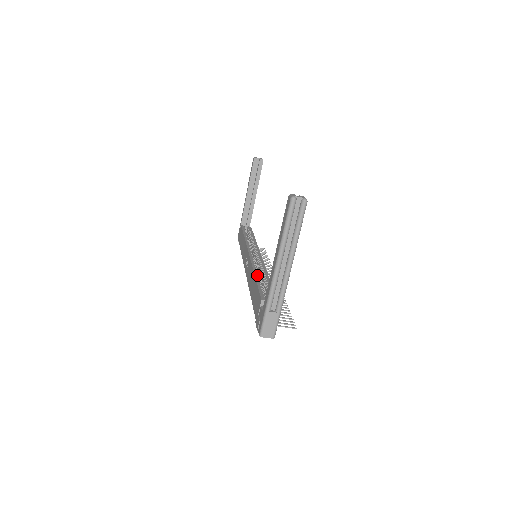
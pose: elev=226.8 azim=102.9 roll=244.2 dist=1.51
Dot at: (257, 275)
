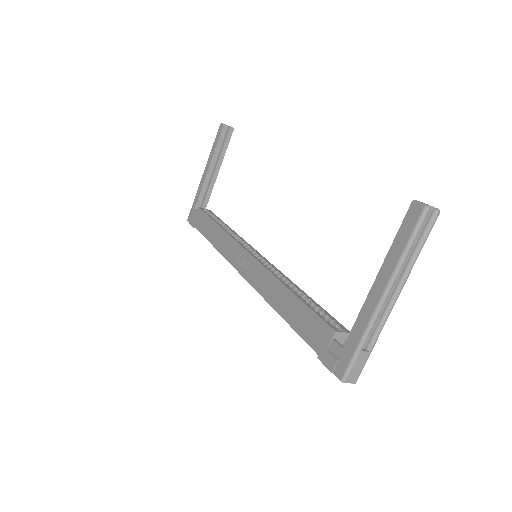
Dot at: (291, 289)
